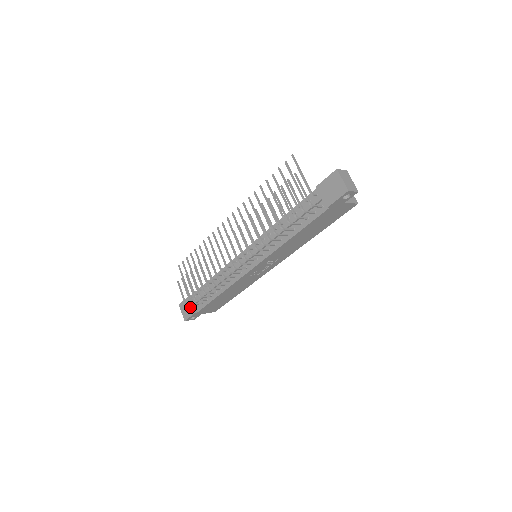
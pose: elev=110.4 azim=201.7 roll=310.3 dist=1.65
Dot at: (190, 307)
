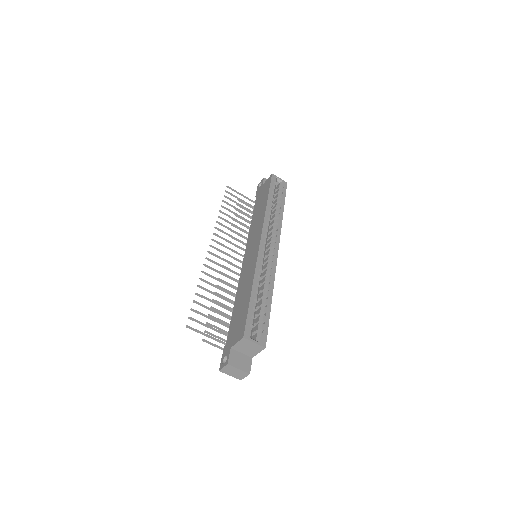
Dot at: occluded
